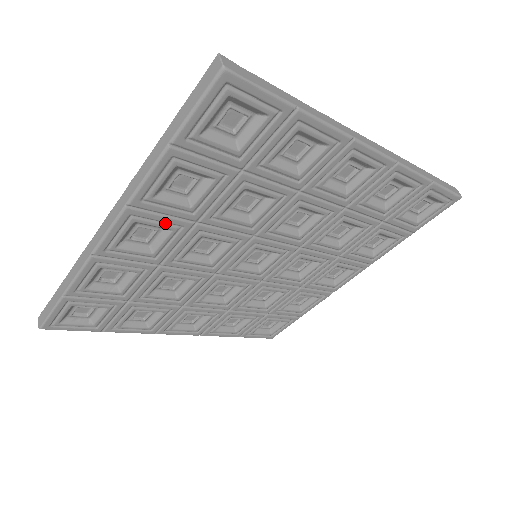
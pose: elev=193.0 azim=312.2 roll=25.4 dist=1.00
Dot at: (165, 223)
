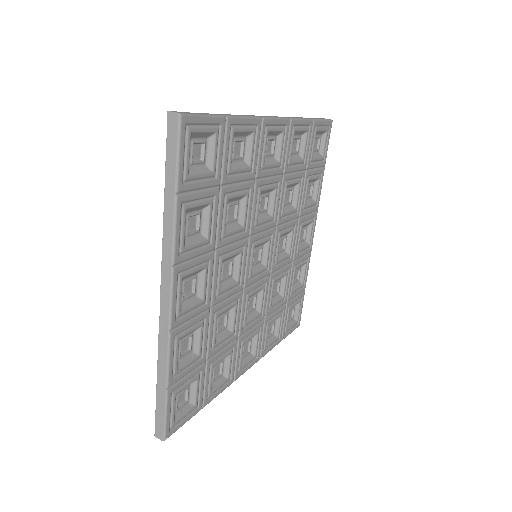
Dot at: (199, 265)
